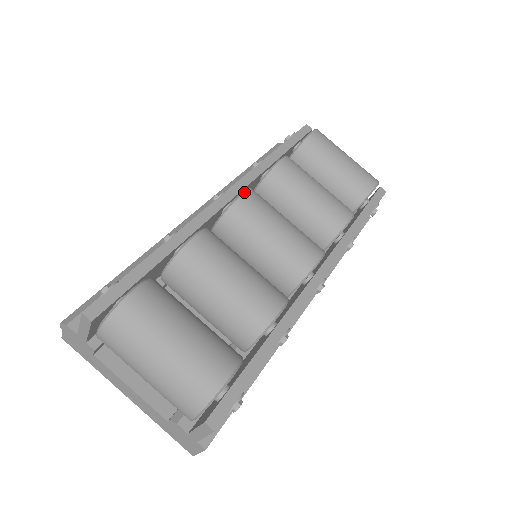
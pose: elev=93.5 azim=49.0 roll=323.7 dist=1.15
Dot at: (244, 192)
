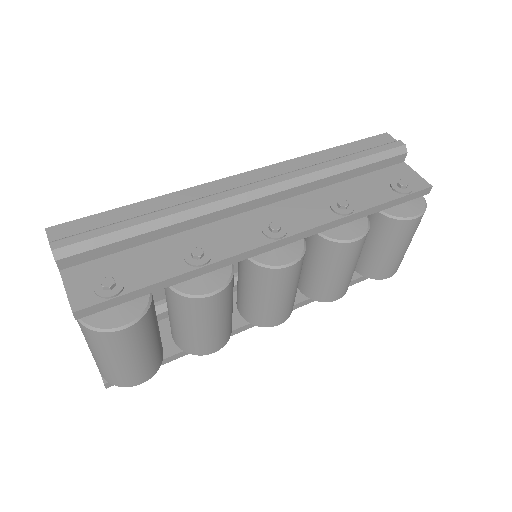
Dot at: (292, 265)
